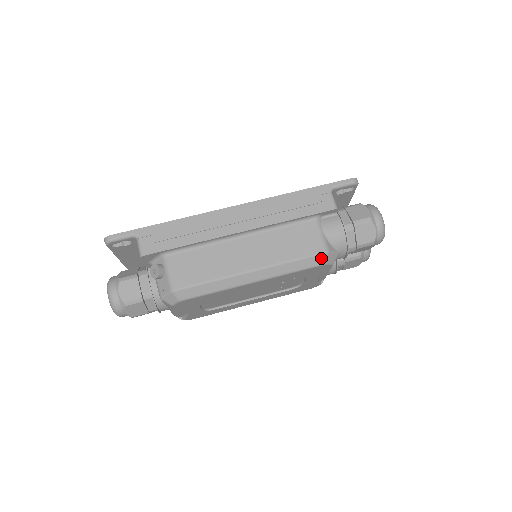
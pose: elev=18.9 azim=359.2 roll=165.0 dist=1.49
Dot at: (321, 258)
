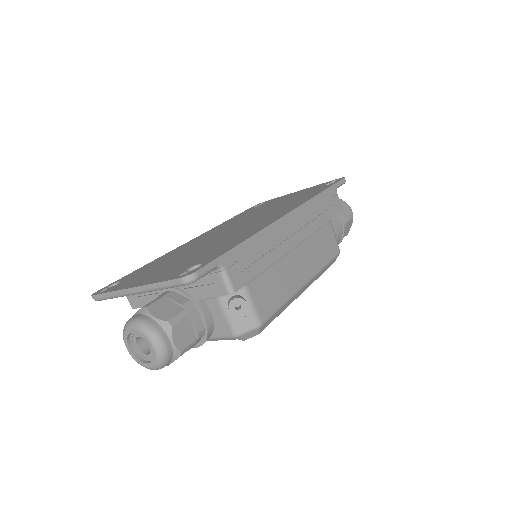
Dot at: (336, 258)
